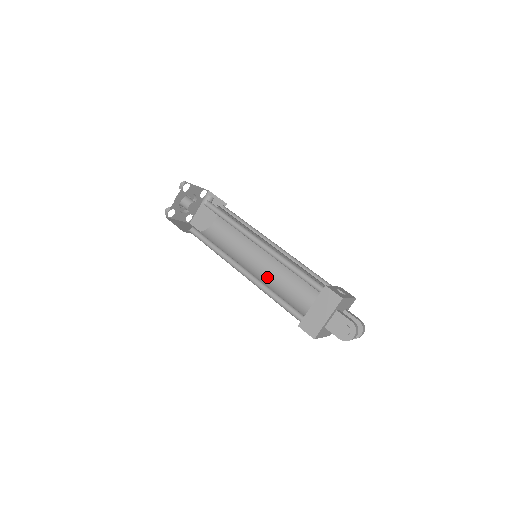
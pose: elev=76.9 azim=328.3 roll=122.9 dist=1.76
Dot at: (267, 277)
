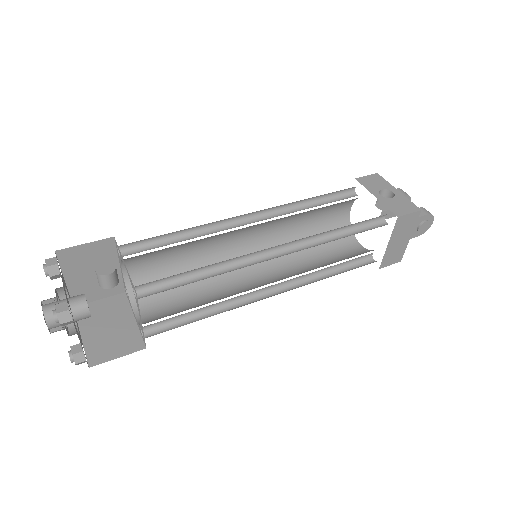
Dot at: occluded
